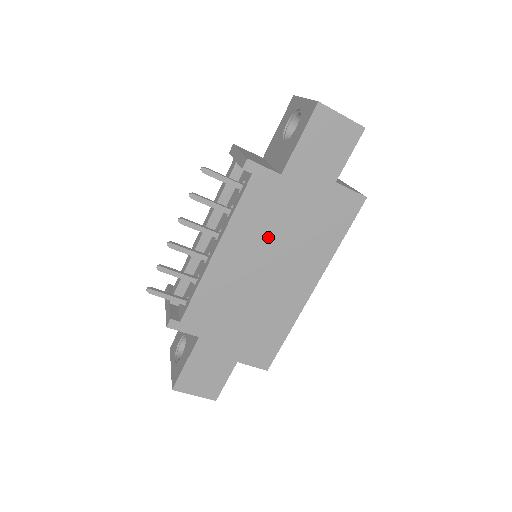
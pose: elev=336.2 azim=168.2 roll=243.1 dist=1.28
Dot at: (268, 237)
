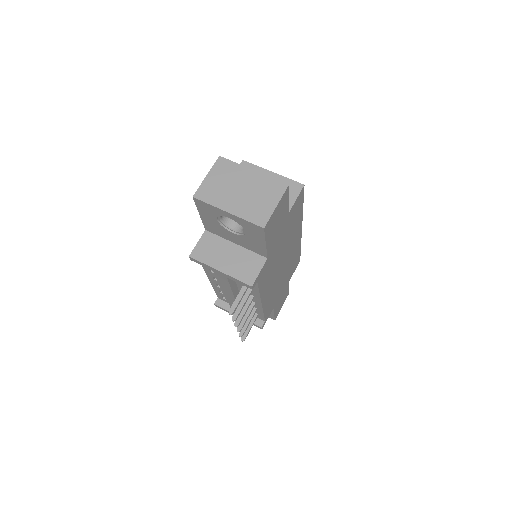
Dot at: (276, 266)
